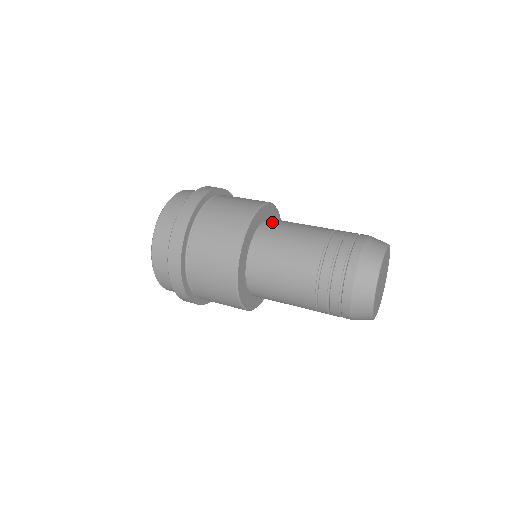
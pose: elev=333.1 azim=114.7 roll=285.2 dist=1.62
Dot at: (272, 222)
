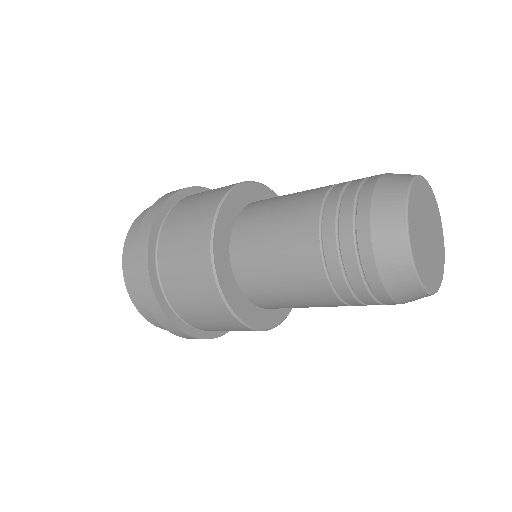
Dot at: occluded
